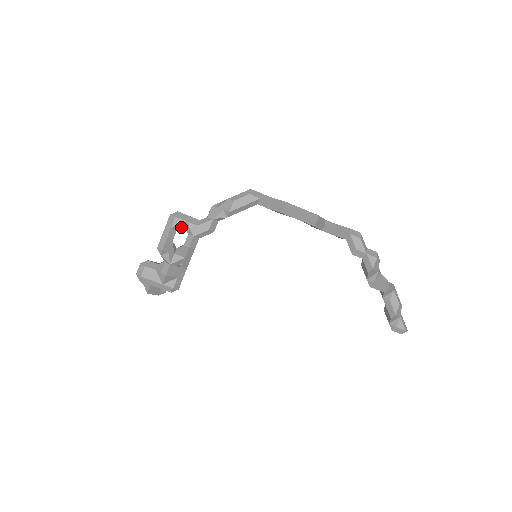
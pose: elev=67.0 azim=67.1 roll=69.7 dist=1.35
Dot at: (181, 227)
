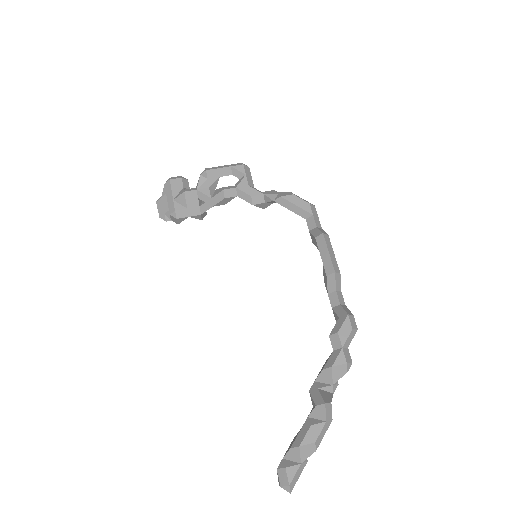
Dot at: (237, 176)
